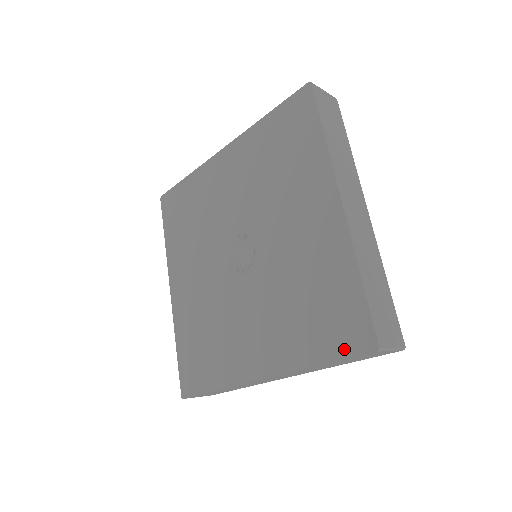
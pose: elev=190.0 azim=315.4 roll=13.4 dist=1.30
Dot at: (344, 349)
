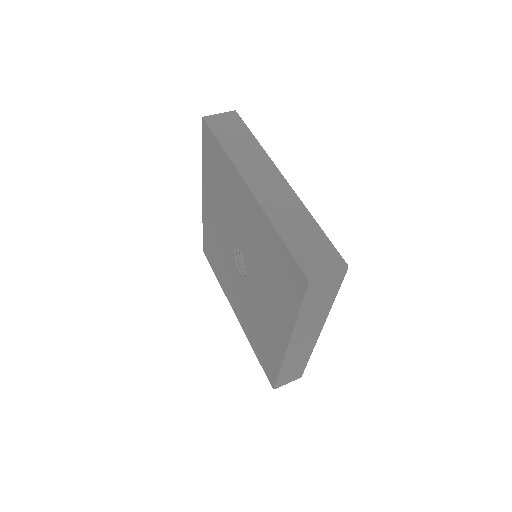
Dot at: (264, 368)
